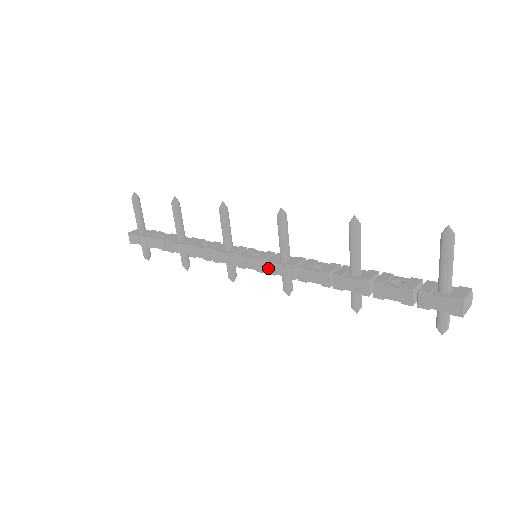
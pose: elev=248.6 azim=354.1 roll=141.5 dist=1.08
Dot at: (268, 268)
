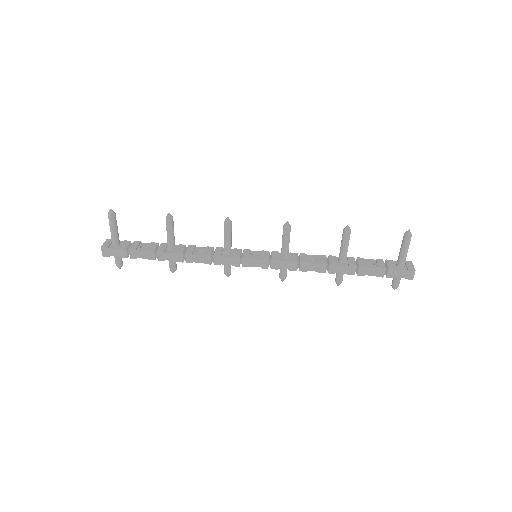
Dot at: (273, 265)
